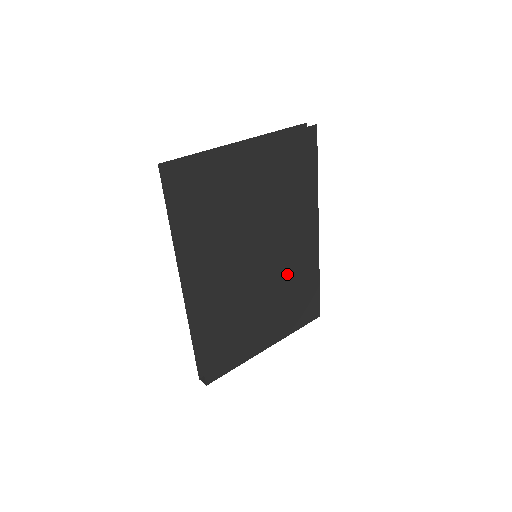
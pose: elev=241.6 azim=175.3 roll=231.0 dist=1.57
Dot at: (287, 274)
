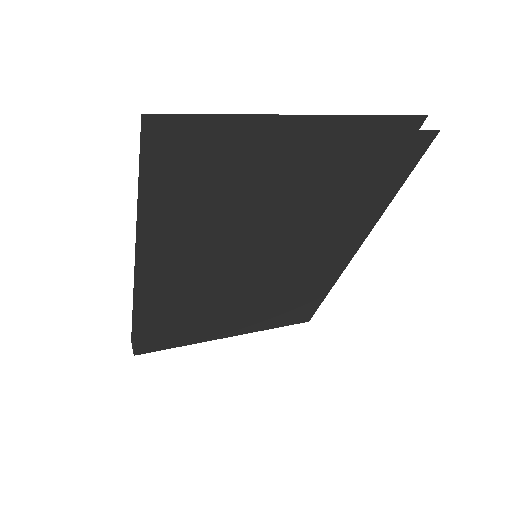
Dot at: (288, 282)
